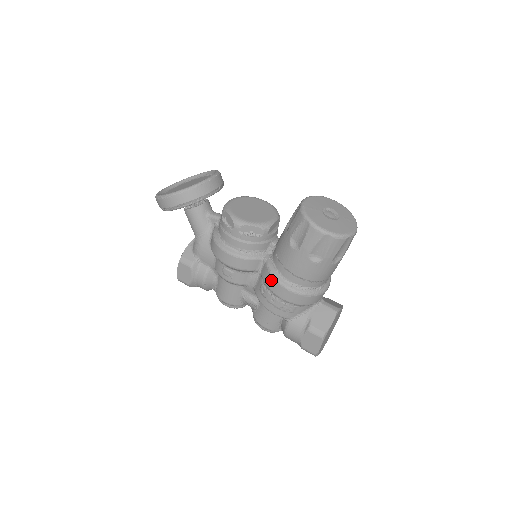
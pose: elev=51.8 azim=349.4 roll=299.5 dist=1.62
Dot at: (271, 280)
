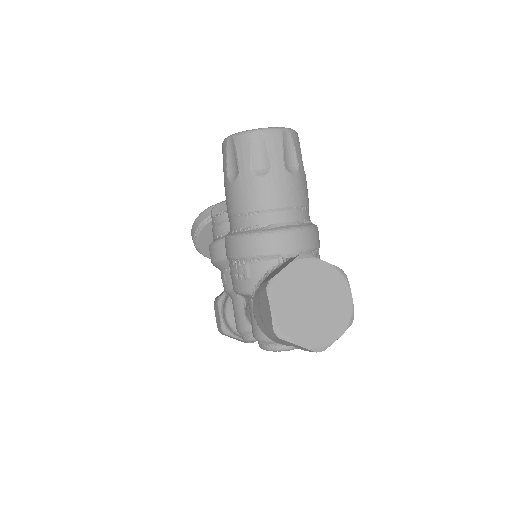
Dot at: occluded
